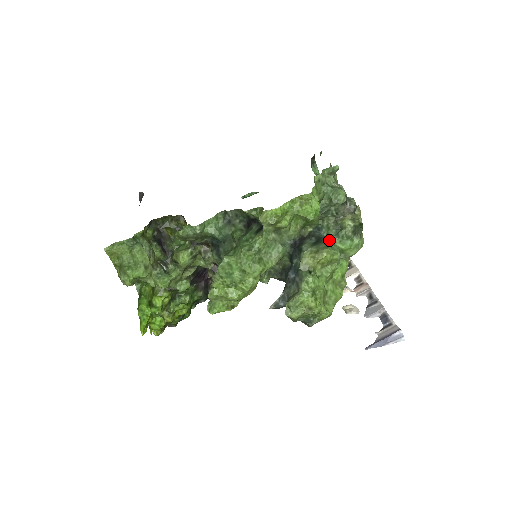
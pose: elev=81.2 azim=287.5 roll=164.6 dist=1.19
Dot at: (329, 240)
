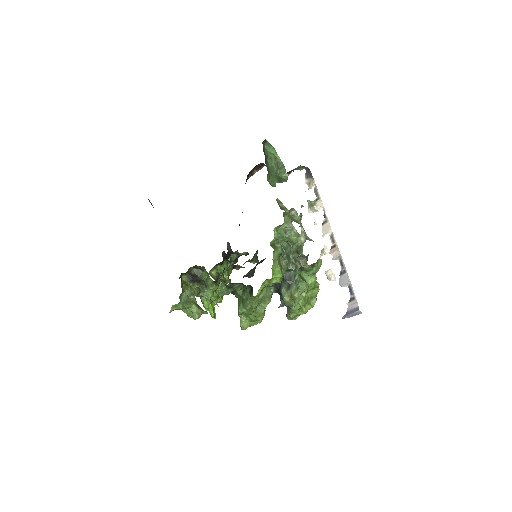
Dot at: (297, 277)
